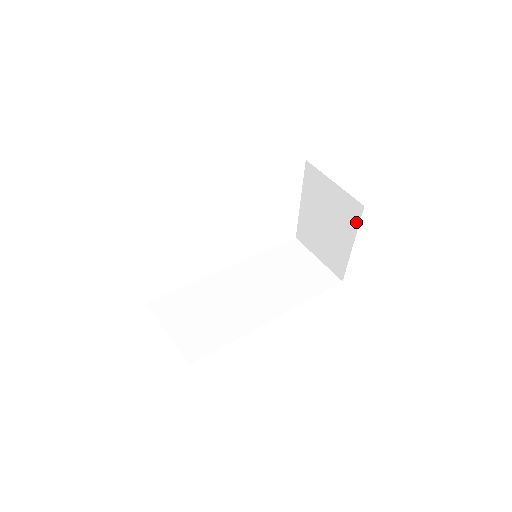
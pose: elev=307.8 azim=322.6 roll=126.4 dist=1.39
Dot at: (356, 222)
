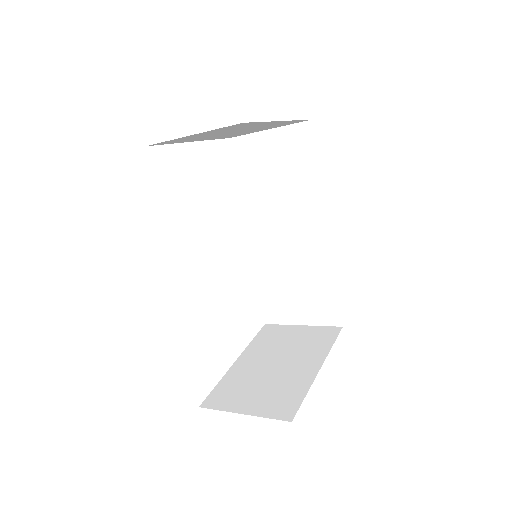
Dot at: (330, 342)
